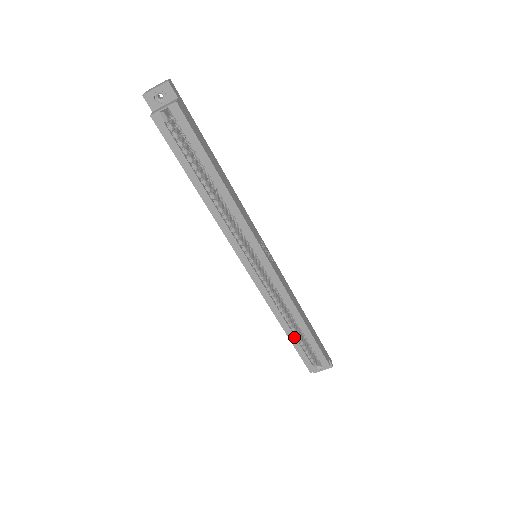
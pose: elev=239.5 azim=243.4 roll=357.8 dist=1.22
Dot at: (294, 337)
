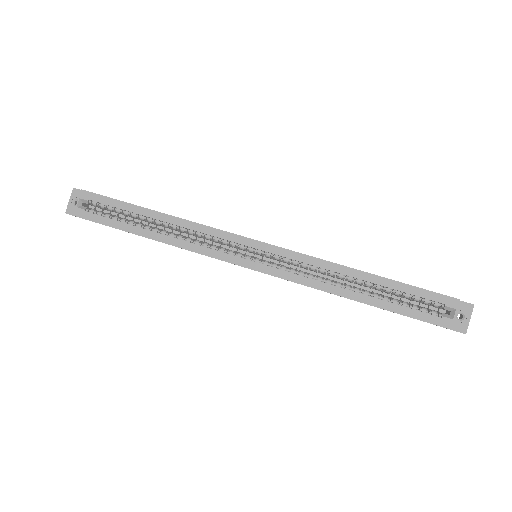
Dot at: (377, 300)
